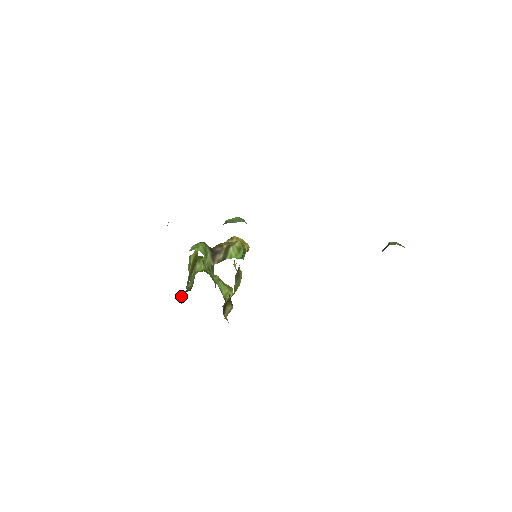
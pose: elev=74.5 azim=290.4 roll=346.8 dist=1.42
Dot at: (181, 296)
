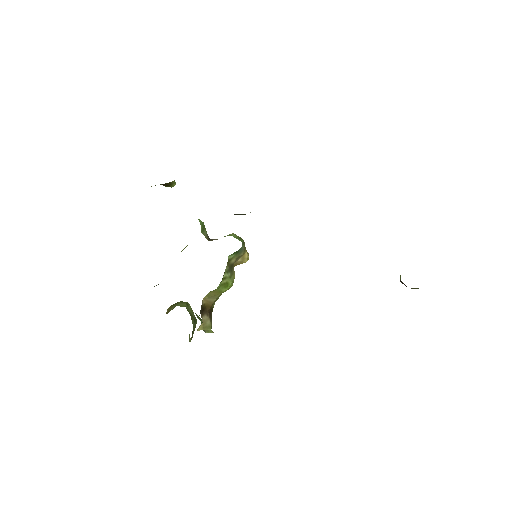
Dot at: (156, 285)
